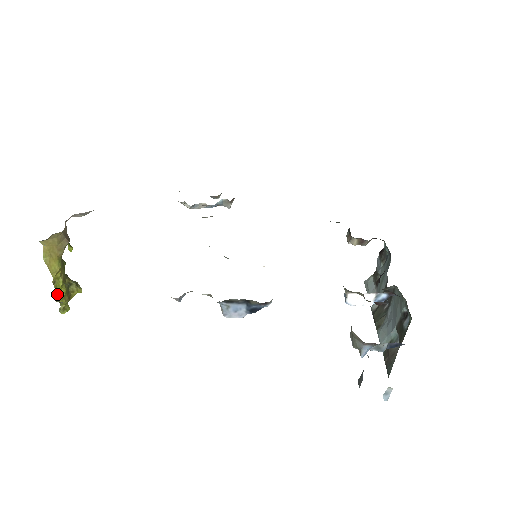
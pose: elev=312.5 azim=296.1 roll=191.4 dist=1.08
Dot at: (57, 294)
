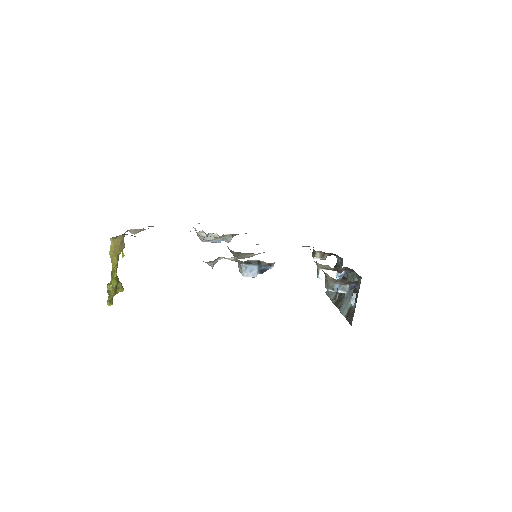
Dot at: (110, 285)
